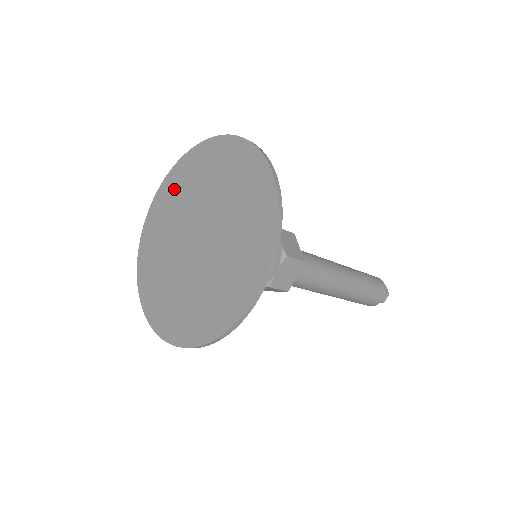
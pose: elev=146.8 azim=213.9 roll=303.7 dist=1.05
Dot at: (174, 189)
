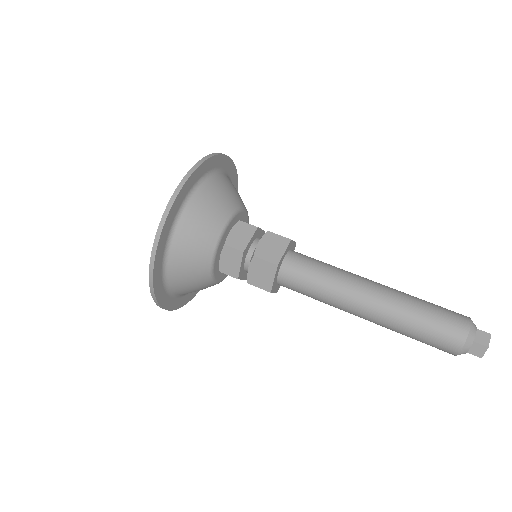
Dot at: occluded
